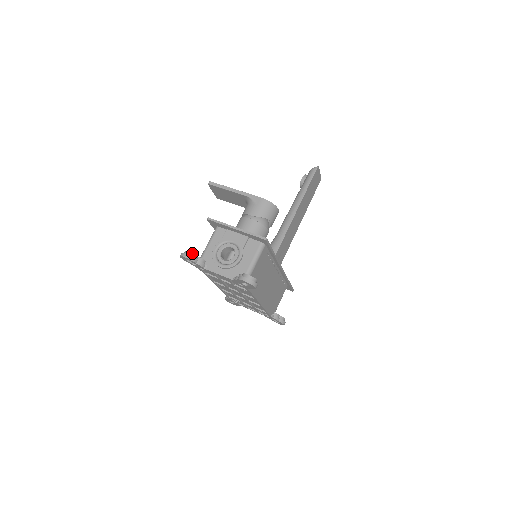
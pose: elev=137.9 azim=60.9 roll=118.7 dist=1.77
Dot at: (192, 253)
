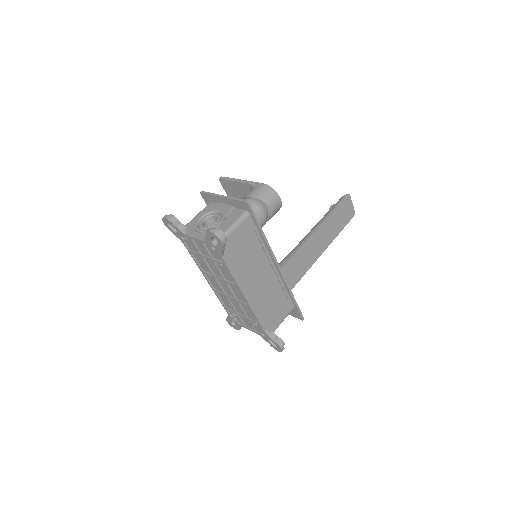
Dot at: (174, 216)
